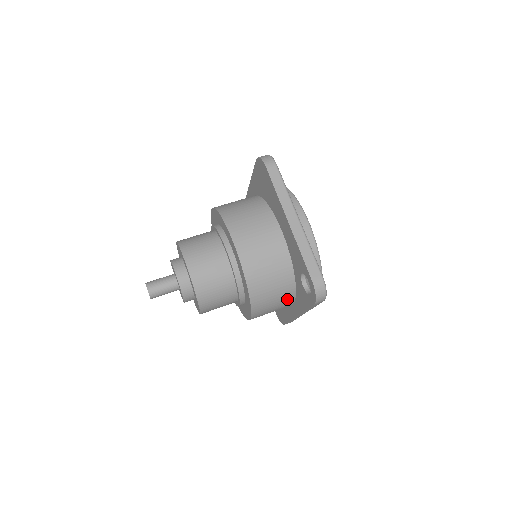
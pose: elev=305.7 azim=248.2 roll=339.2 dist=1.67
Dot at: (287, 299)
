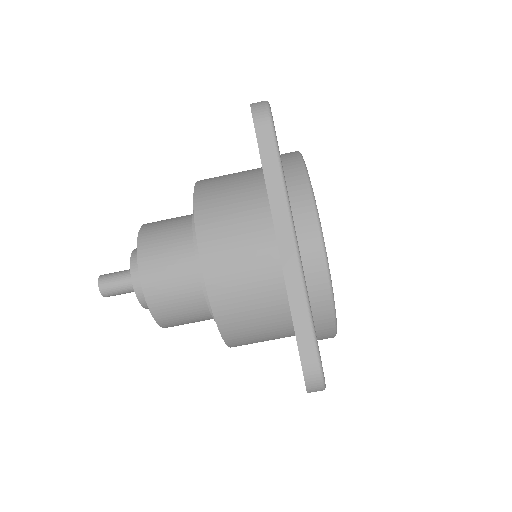
Dot at: occluded
